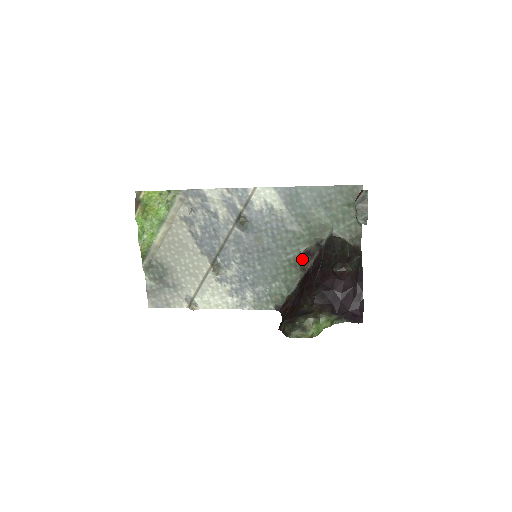
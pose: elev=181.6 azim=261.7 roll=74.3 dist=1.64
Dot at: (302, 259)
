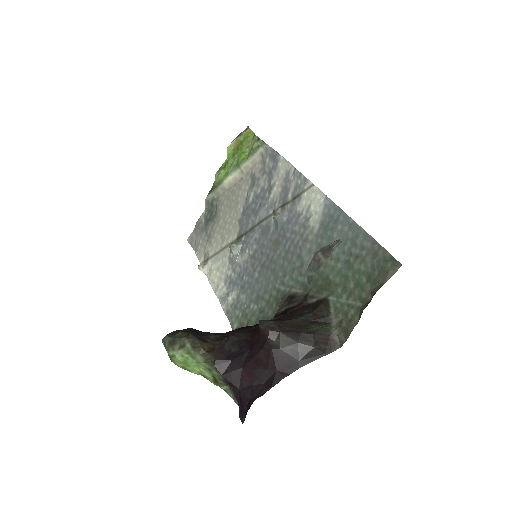
Dot at: (284, 300)
